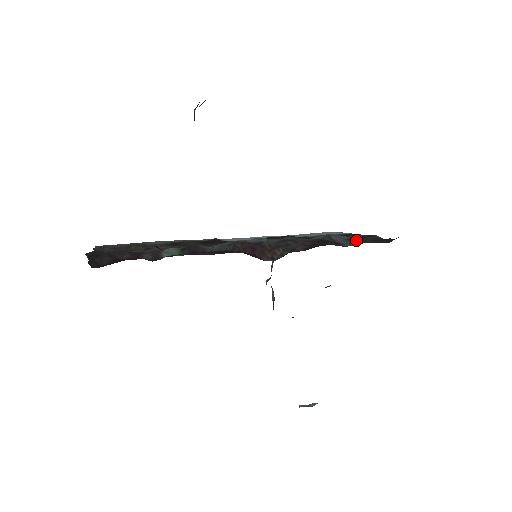
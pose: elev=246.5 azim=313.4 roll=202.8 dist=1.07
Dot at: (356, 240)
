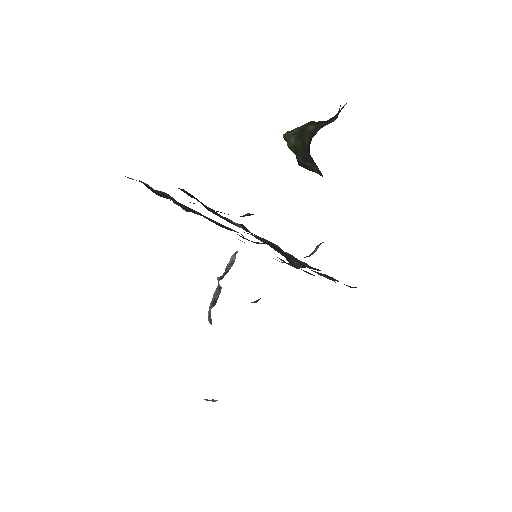
Dot at: (327, 276)
